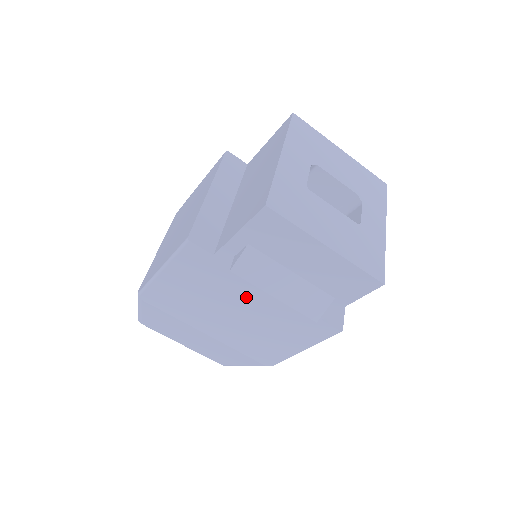
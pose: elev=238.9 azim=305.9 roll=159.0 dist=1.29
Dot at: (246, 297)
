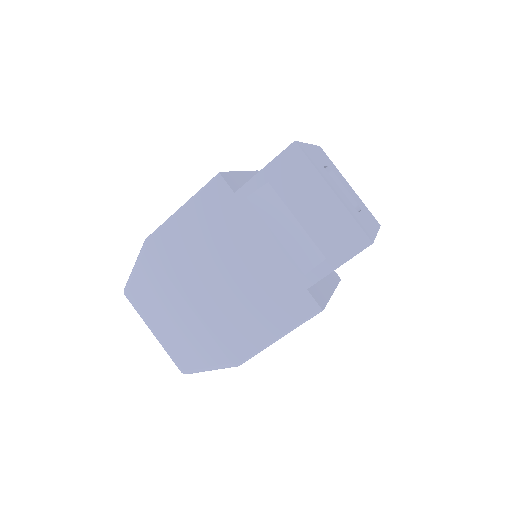
Dot at: (245, 251)
